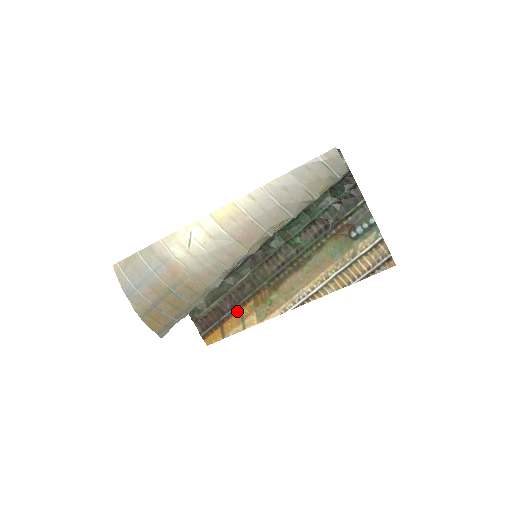
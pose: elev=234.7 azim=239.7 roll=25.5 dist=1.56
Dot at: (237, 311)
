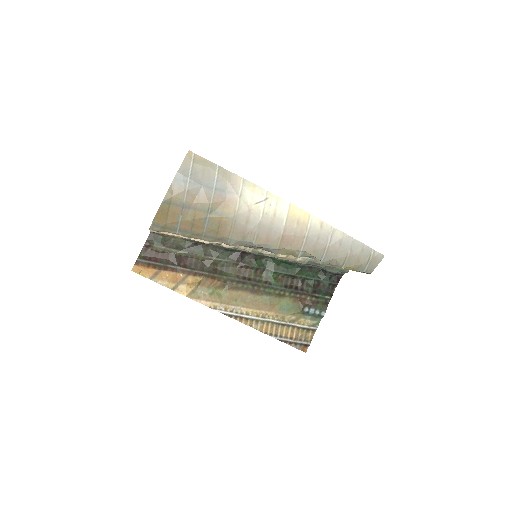
Dot at: (184, 273)
